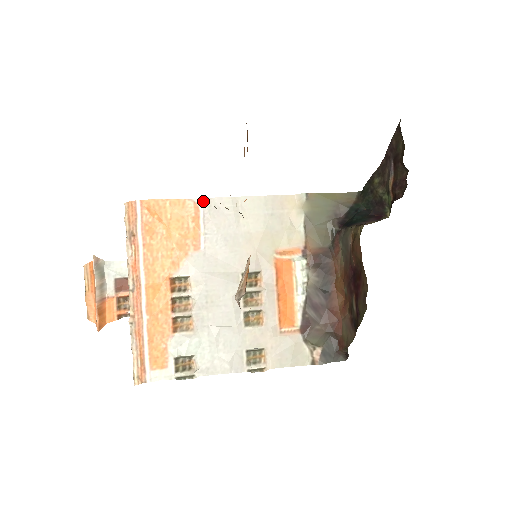
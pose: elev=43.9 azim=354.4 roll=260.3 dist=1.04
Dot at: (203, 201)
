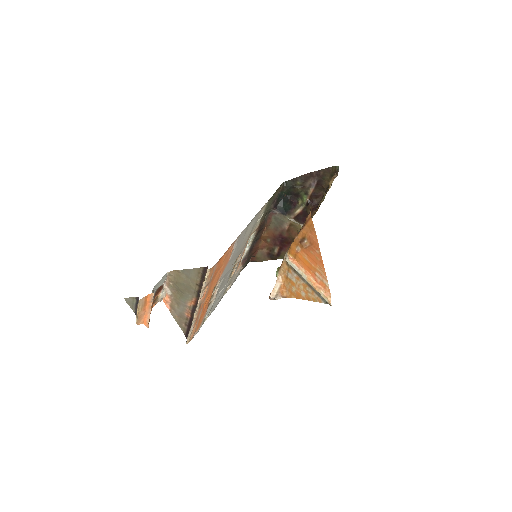
Dot at: (238, 238)
